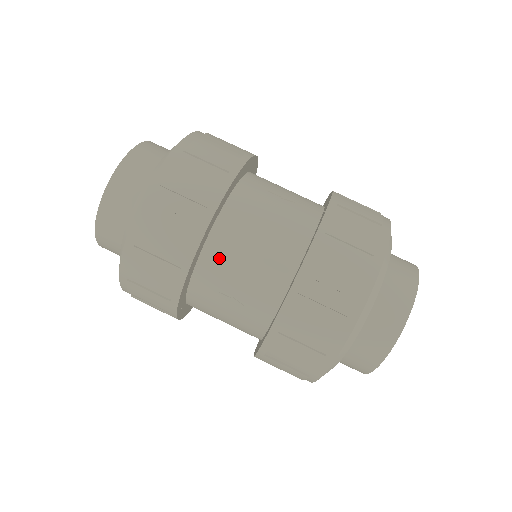
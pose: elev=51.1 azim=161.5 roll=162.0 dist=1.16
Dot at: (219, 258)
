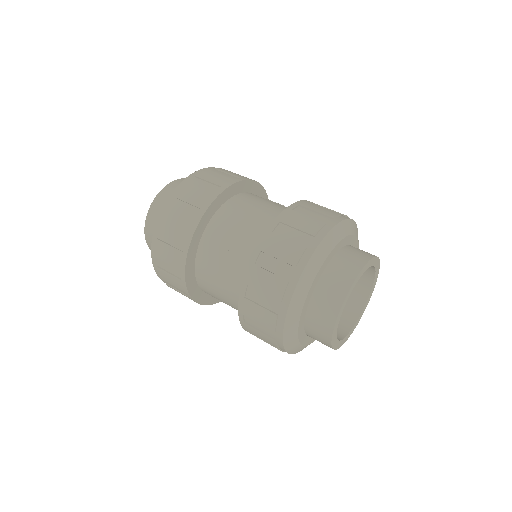
Dot at: (223, 221)
